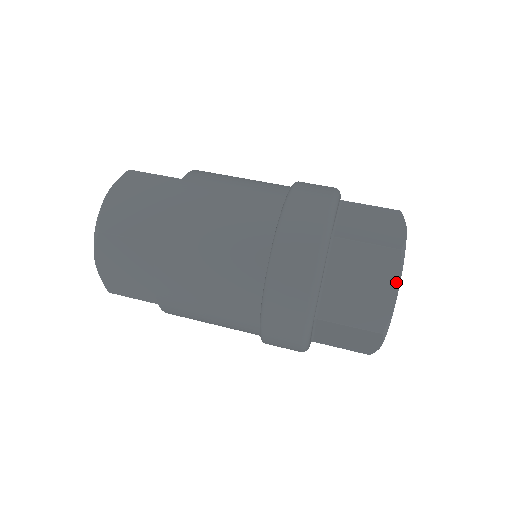
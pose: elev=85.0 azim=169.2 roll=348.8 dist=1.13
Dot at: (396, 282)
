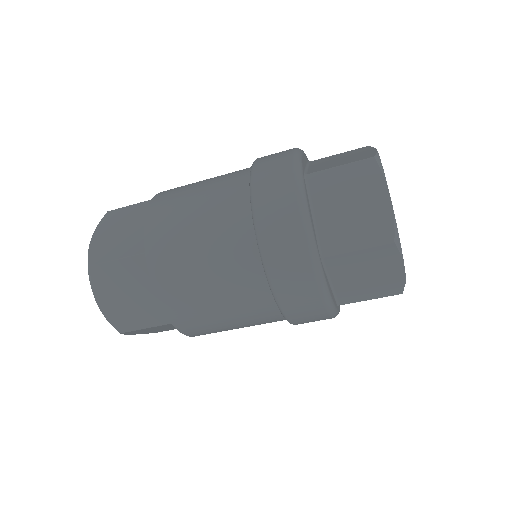
Dot at: (383, 187)
